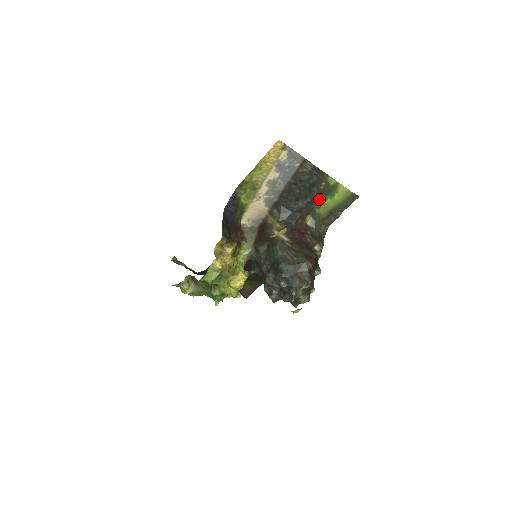
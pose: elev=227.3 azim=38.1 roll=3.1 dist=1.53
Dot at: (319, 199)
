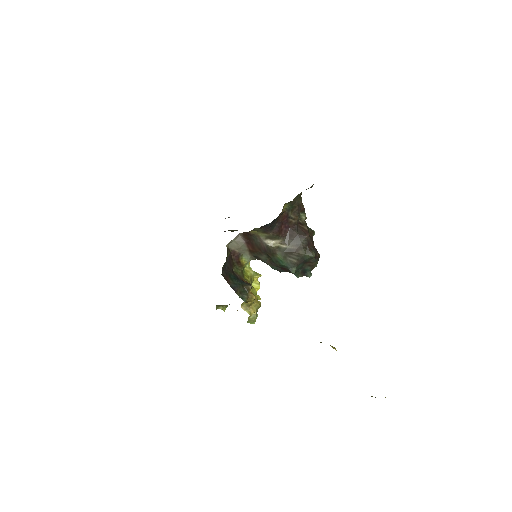
Dot at: occluded
